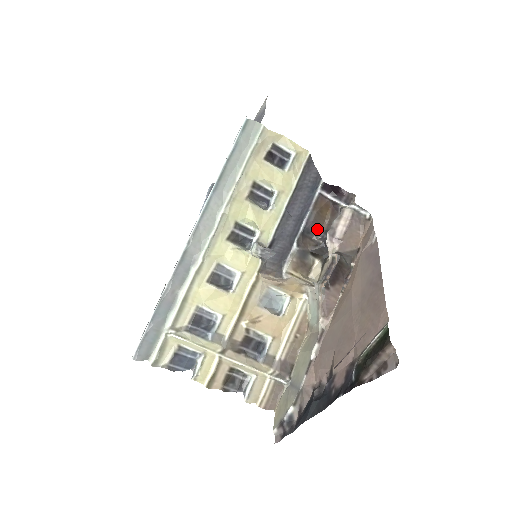
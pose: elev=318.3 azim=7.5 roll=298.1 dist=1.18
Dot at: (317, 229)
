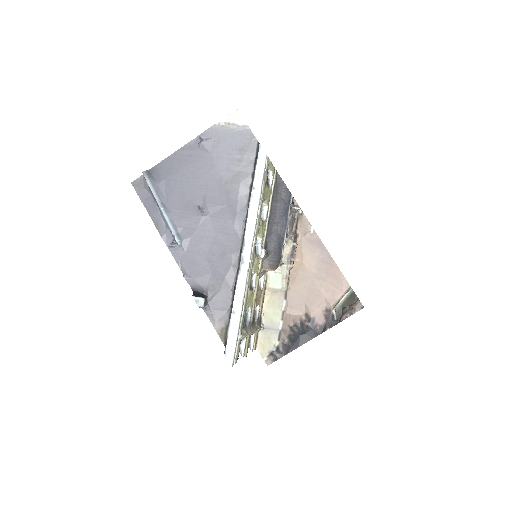
Dot at: occluded
